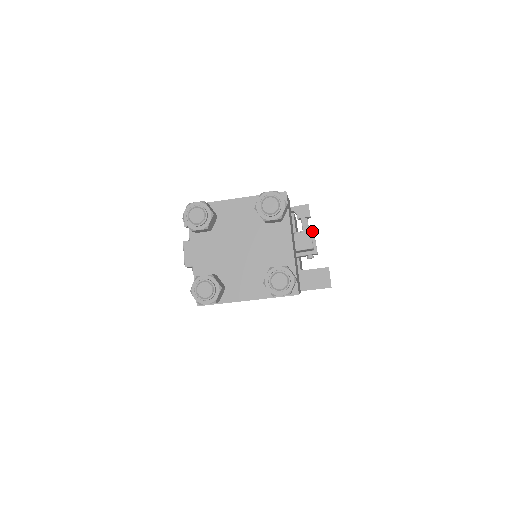
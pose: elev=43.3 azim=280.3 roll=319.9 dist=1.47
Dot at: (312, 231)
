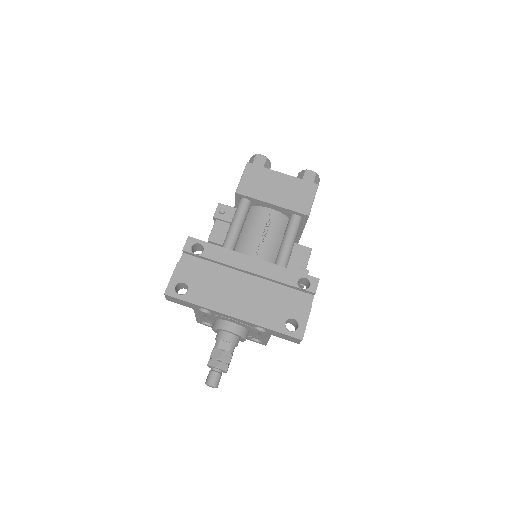
Dot at: occluded
